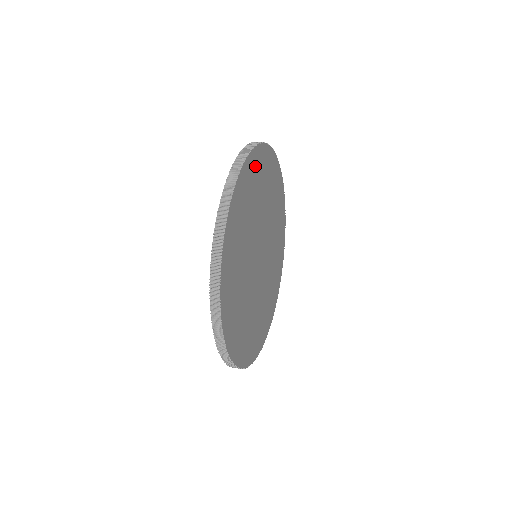
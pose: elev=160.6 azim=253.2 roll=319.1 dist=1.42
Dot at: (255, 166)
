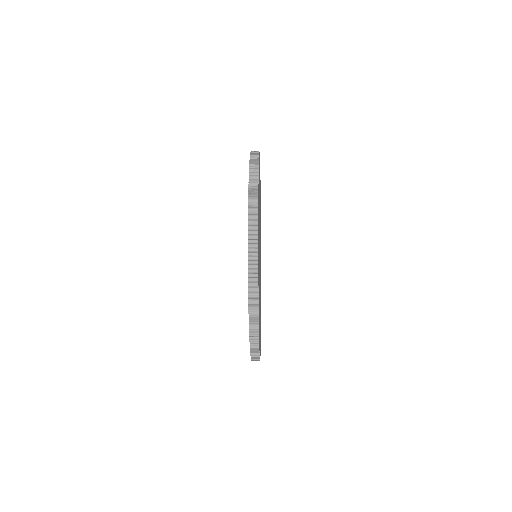
Dot at: occluded
